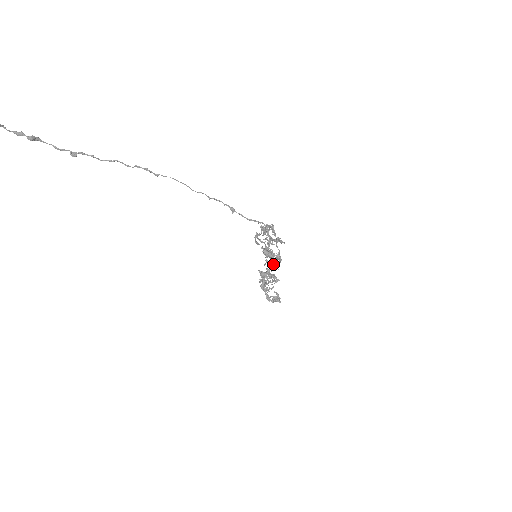
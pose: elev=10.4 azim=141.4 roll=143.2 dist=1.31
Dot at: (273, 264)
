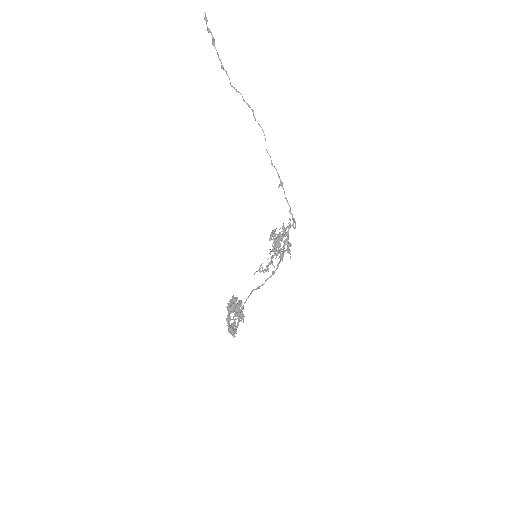
Dot at: (272, 262)
